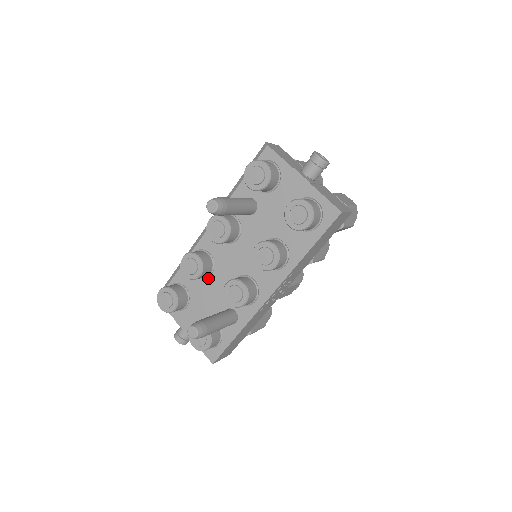
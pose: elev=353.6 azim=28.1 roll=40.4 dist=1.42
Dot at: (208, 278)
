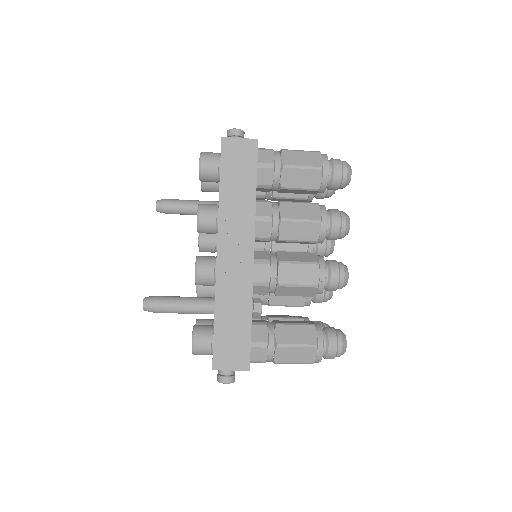
Dot at: occluded
